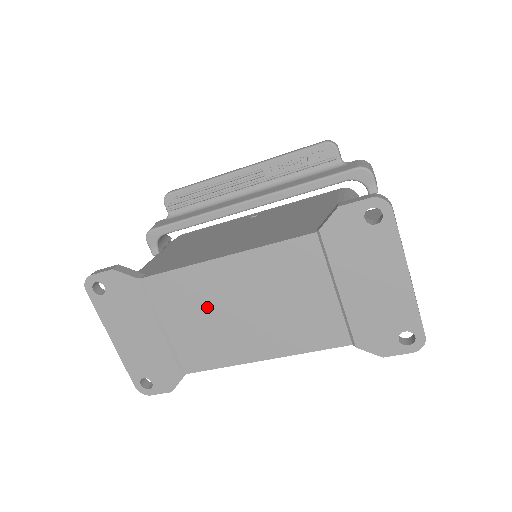
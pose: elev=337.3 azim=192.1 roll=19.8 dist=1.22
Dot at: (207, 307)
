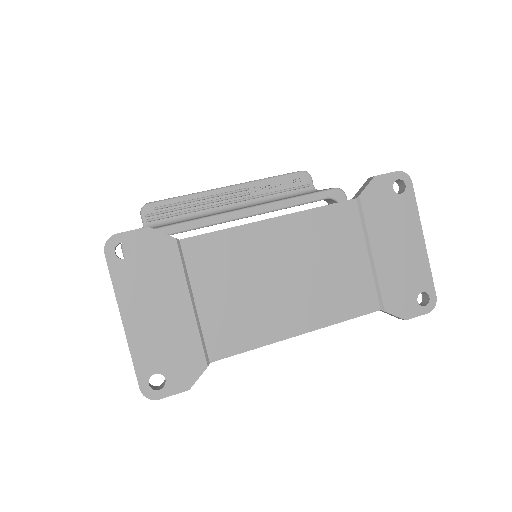
Dot at: (248, 274)
